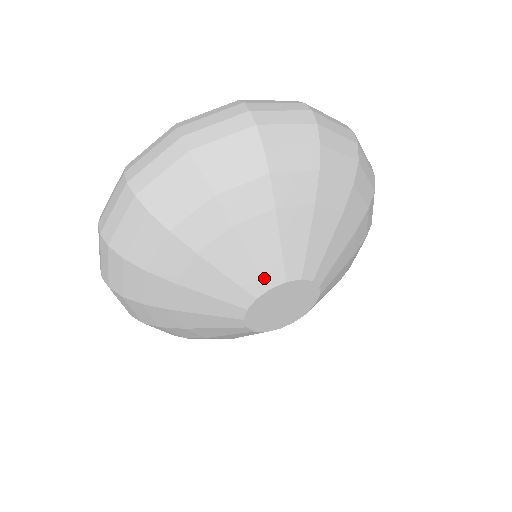
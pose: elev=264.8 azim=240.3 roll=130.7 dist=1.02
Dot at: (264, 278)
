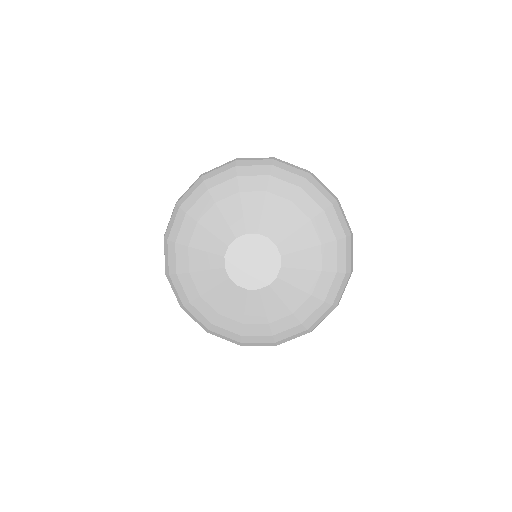
Dot at: (232, 231)
